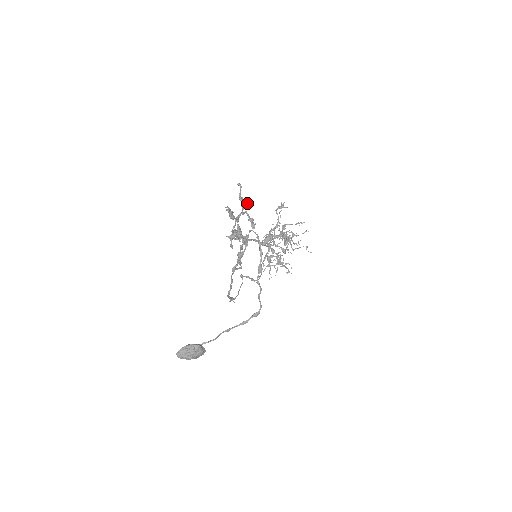
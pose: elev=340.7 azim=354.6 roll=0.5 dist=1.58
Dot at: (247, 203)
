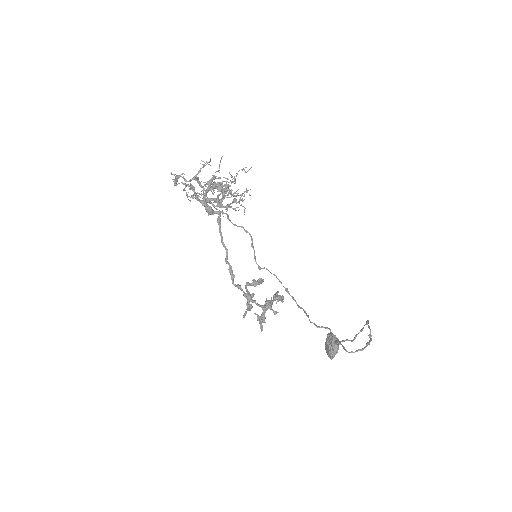
Dot at: (251, 297)
